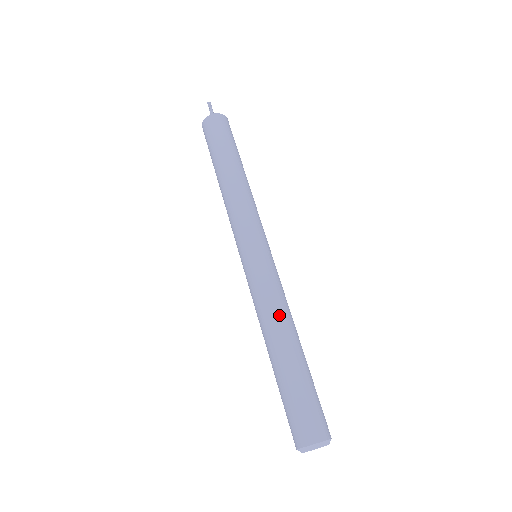
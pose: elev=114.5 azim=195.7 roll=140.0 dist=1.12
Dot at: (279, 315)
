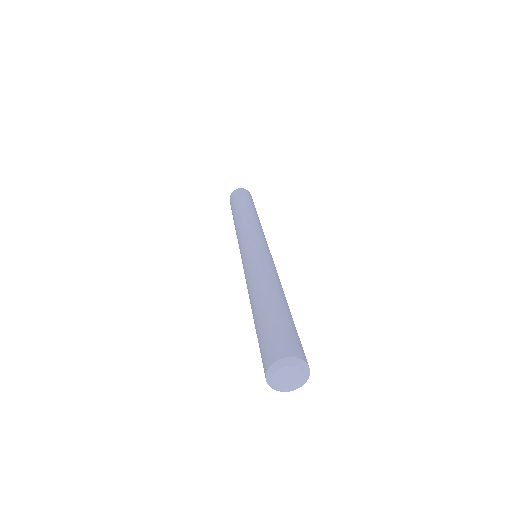
Dot at: (276, 278)
